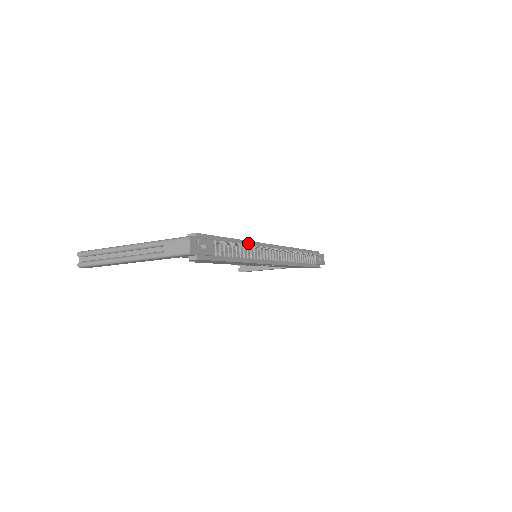
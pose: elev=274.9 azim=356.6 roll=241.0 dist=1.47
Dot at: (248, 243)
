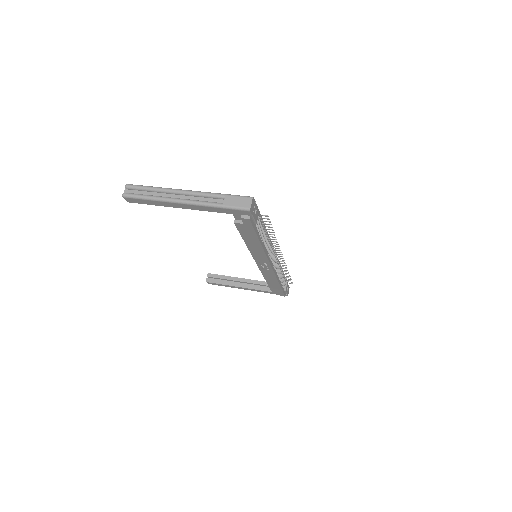
Dot at: (268, 235)
